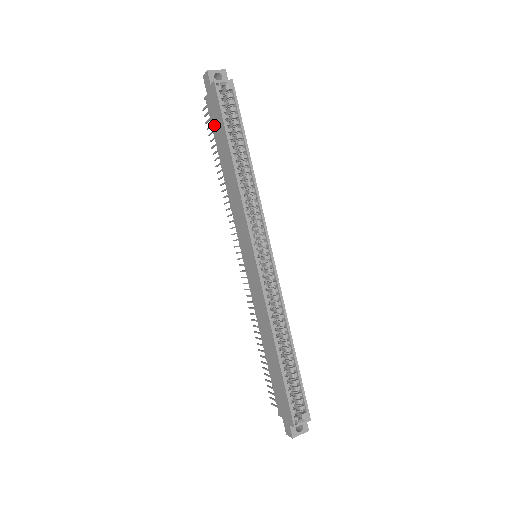
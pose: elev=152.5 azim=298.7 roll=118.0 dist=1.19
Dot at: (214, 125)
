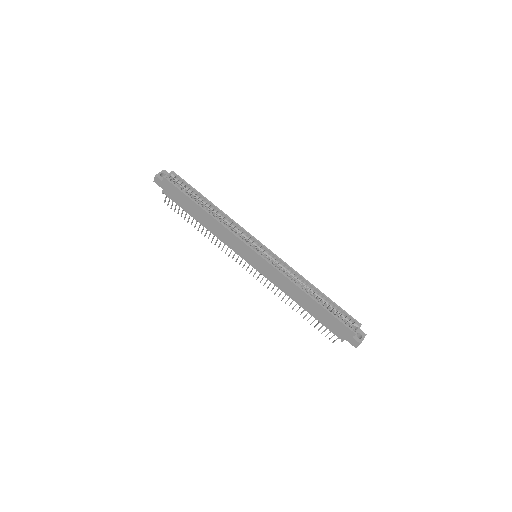
Dot at: (179, 202)
